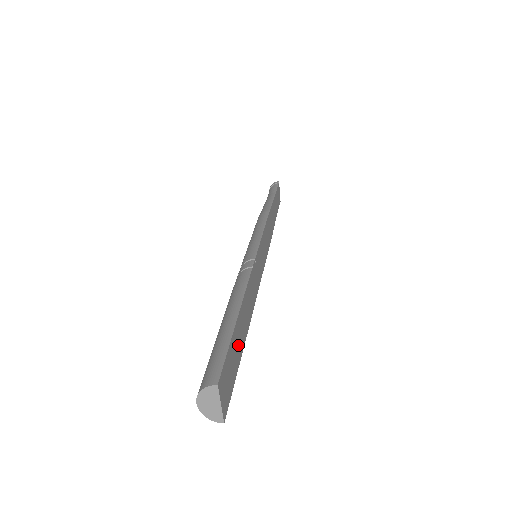
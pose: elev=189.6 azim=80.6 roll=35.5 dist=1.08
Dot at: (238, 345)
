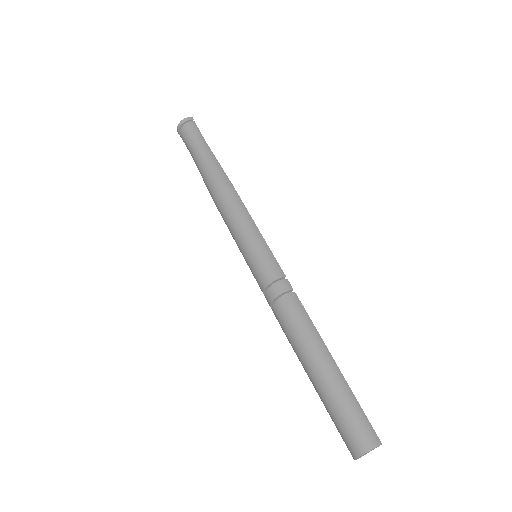
Dot at: occluded
